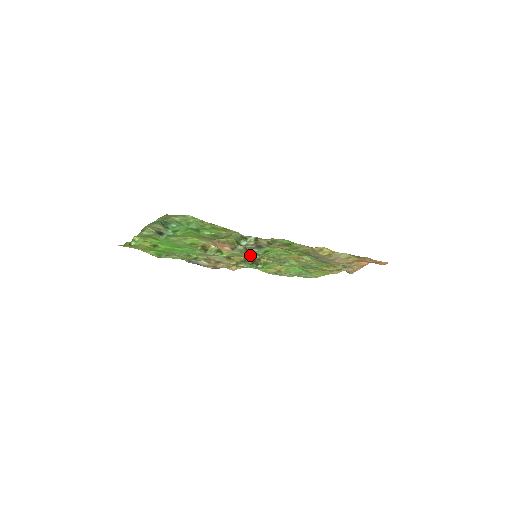
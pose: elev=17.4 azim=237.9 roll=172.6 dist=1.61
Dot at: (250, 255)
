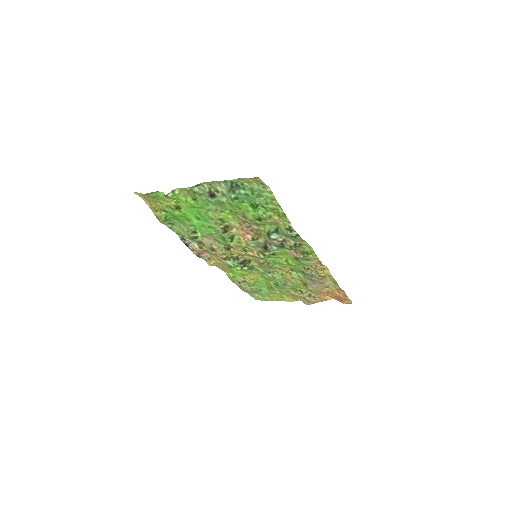
Dot at: (255, 252)
